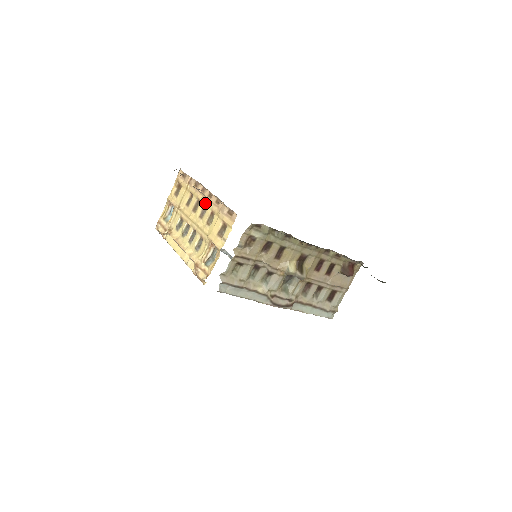
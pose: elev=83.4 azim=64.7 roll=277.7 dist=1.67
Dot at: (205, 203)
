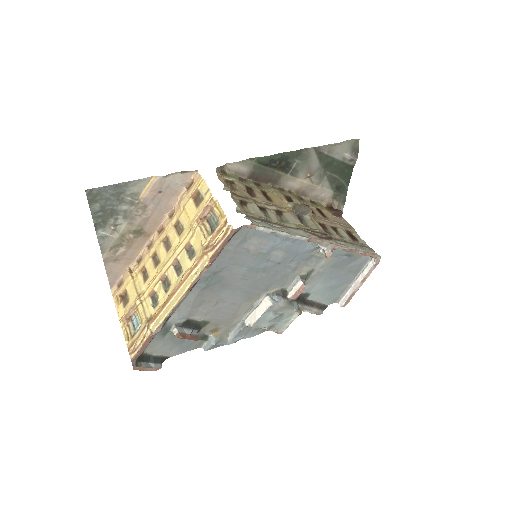
Dot at: (162, 239)
